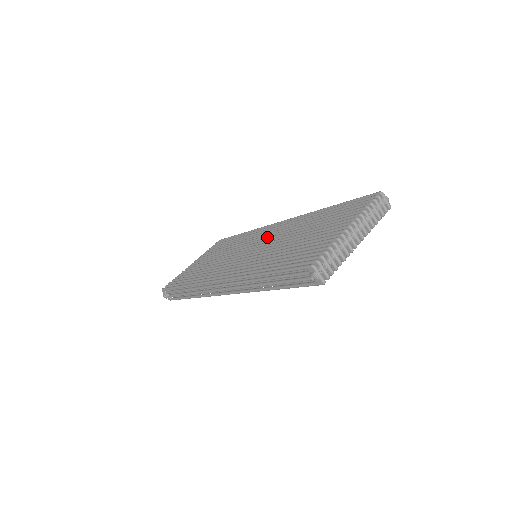
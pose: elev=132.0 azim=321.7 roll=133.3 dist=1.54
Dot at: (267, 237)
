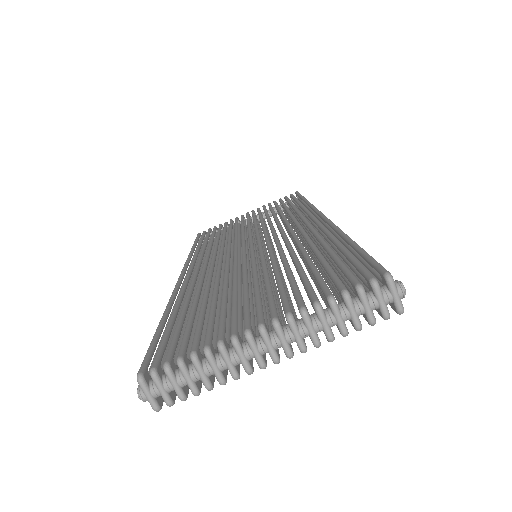
Dot at: (281, 234)
